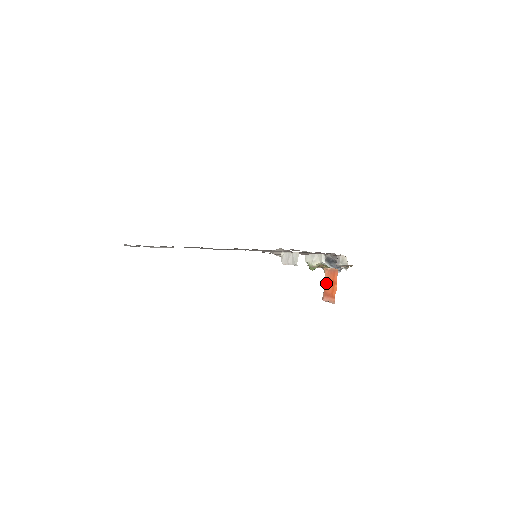
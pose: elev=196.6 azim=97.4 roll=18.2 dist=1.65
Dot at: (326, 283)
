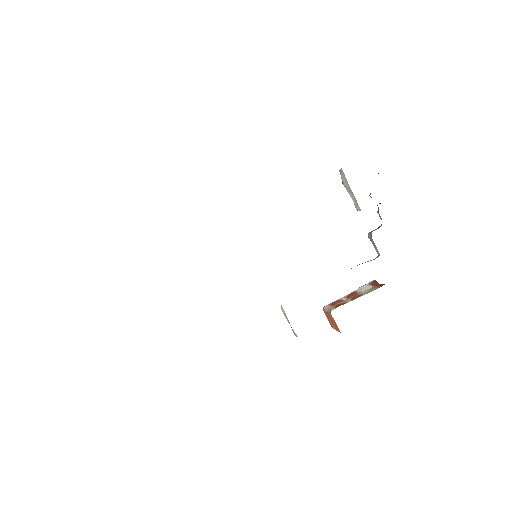
Dot at: (329, 316)
